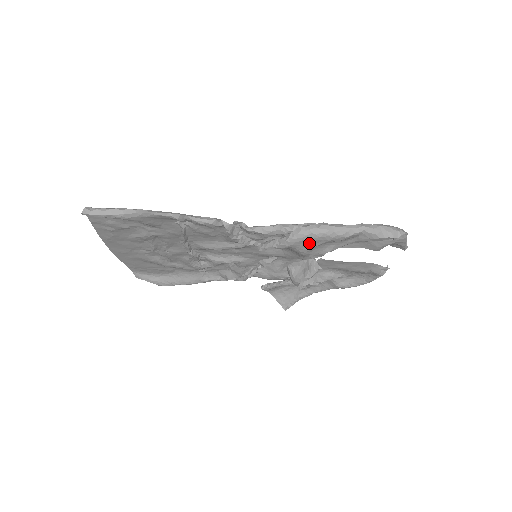
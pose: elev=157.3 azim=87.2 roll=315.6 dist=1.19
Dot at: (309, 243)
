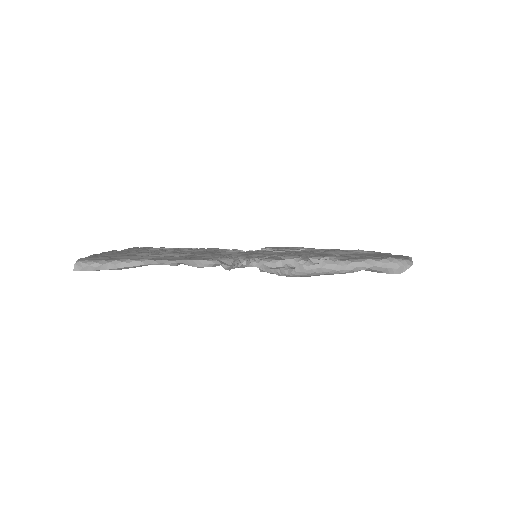
Dot at: occluded
